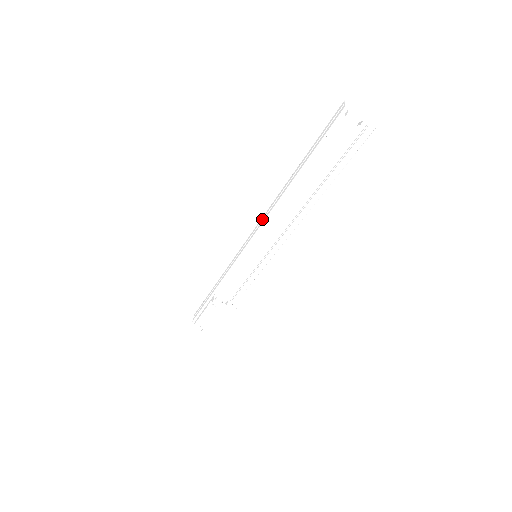
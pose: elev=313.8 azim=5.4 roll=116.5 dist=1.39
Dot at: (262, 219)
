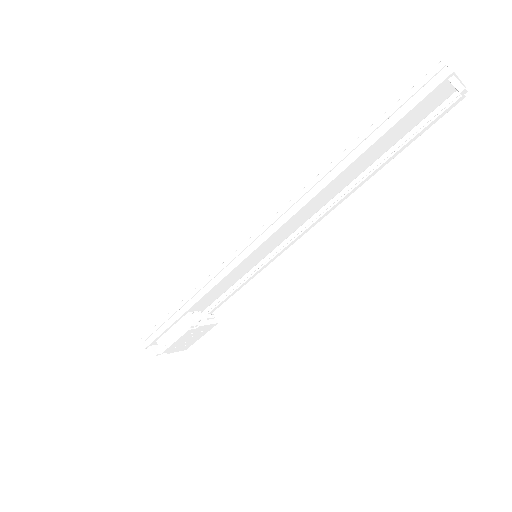
Dot at: (281, 215)
